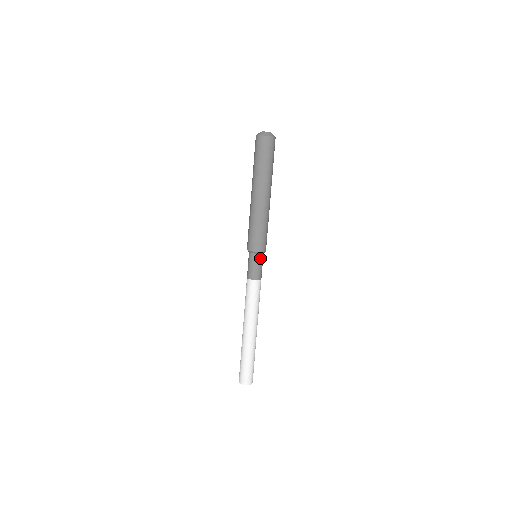
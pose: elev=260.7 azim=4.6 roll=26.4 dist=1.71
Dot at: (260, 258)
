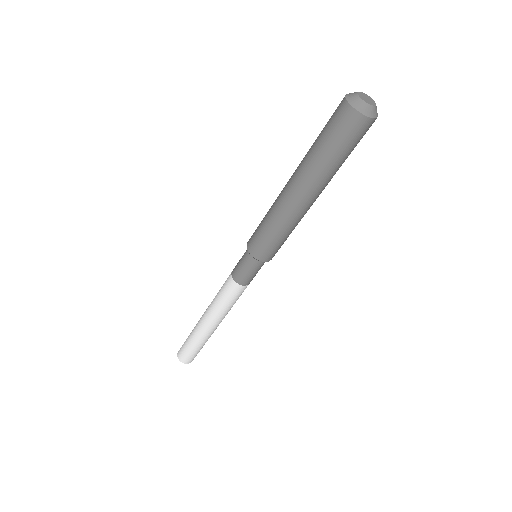
Dot at: (252, 262)
